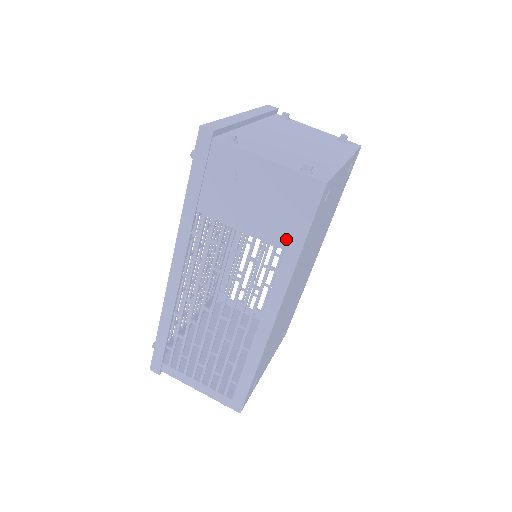
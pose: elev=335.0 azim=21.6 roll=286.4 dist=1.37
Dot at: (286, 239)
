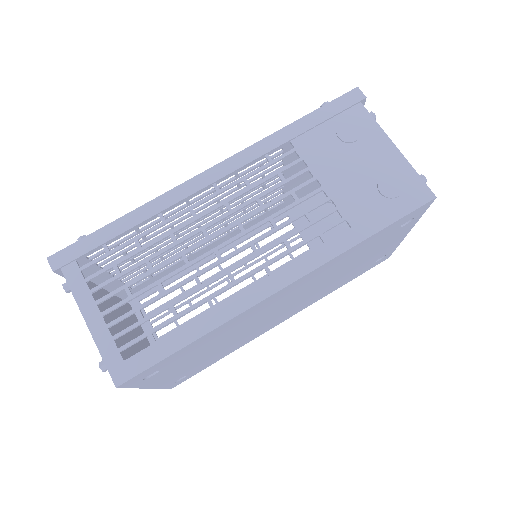
Dot at: (361, 218)
